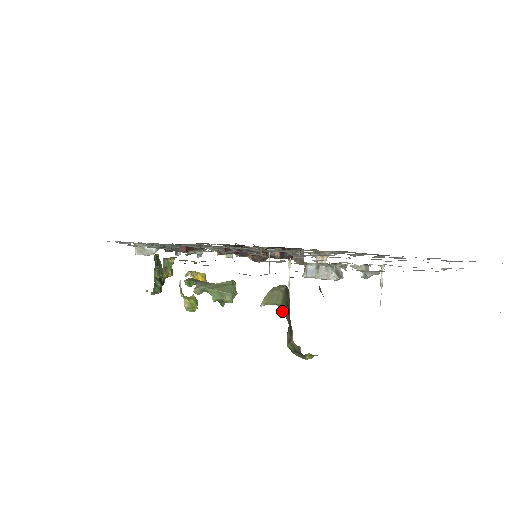
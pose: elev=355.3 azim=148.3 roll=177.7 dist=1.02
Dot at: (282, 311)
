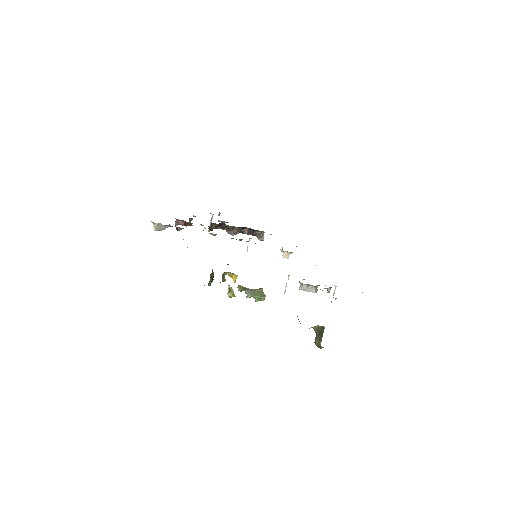
Dot at: (316, 331)
